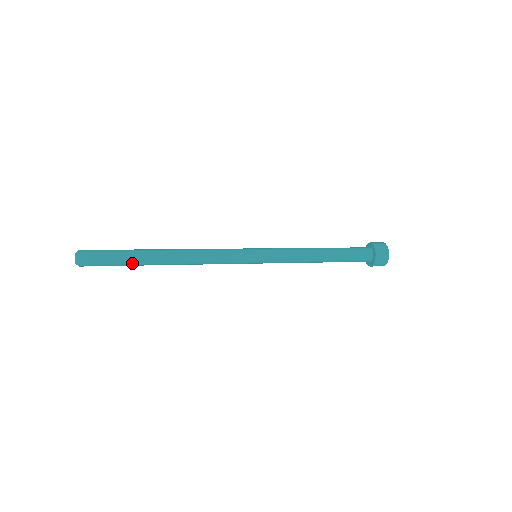
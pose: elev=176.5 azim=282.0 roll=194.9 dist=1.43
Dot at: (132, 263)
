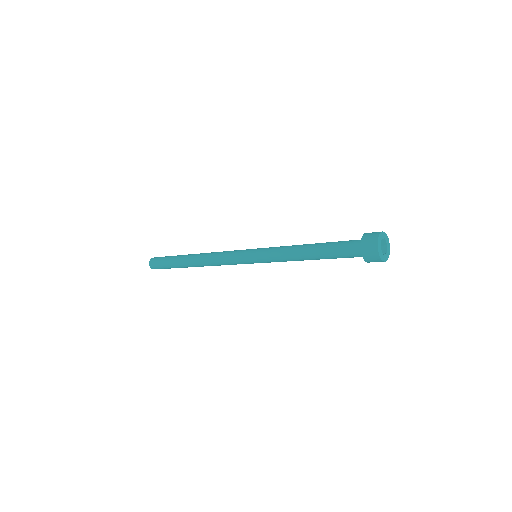
Dot at: (177, 267)
